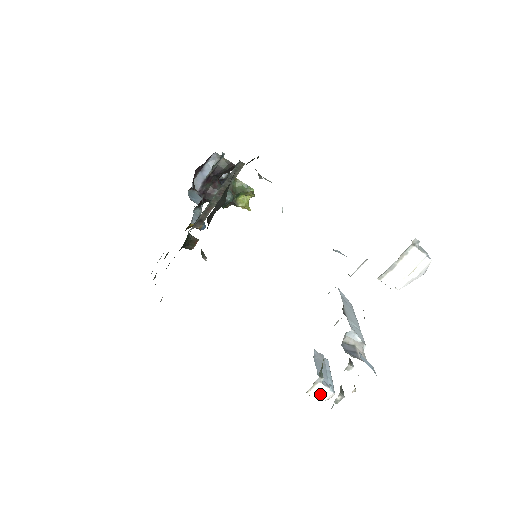
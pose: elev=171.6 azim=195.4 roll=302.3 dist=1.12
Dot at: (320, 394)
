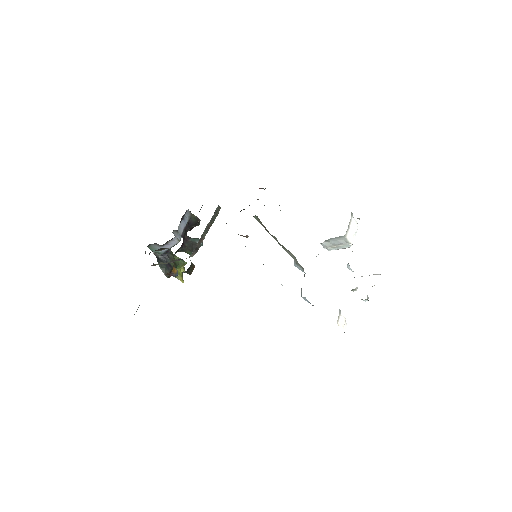
Dot at: (342, 324)
